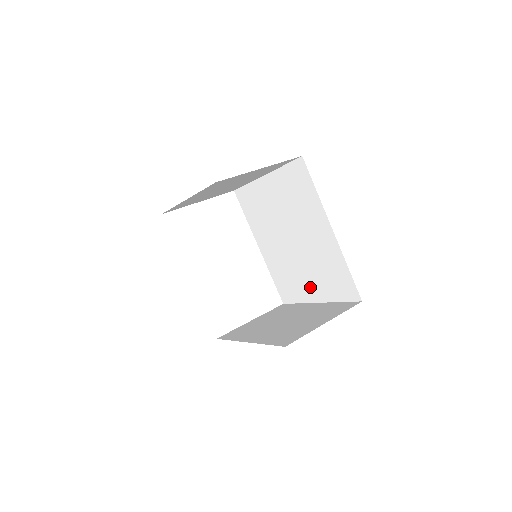
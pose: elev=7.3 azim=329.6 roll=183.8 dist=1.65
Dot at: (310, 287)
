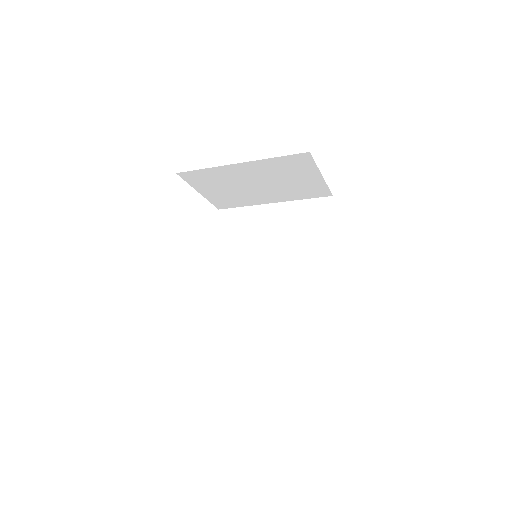
Dot at: (270, 320)
